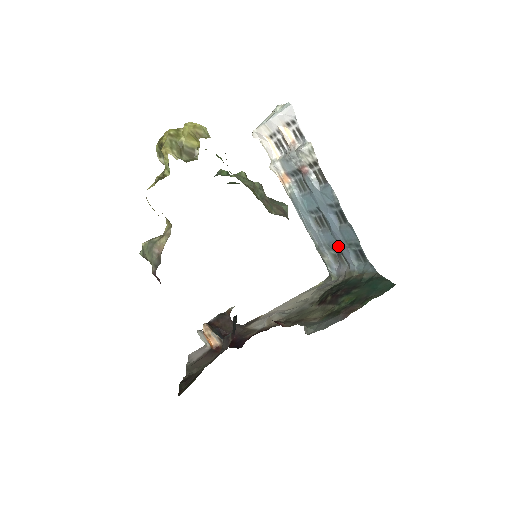
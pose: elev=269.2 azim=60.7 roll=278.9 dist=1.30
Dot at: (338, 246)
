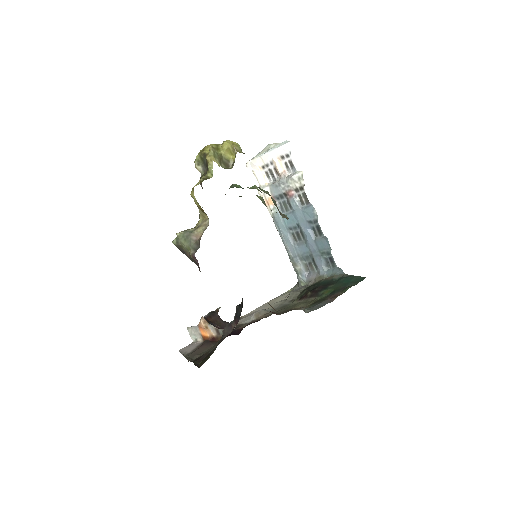
Dot at: (311, 256)
